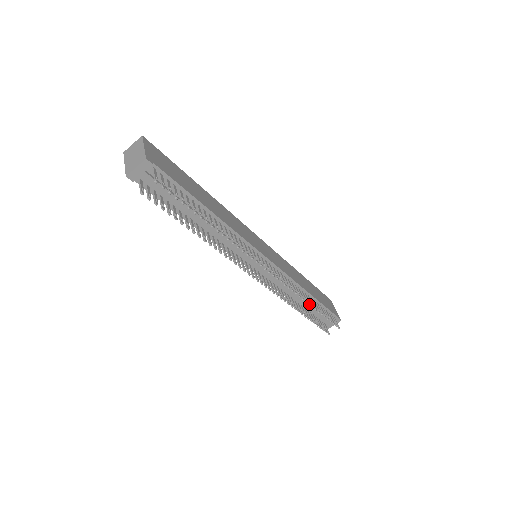
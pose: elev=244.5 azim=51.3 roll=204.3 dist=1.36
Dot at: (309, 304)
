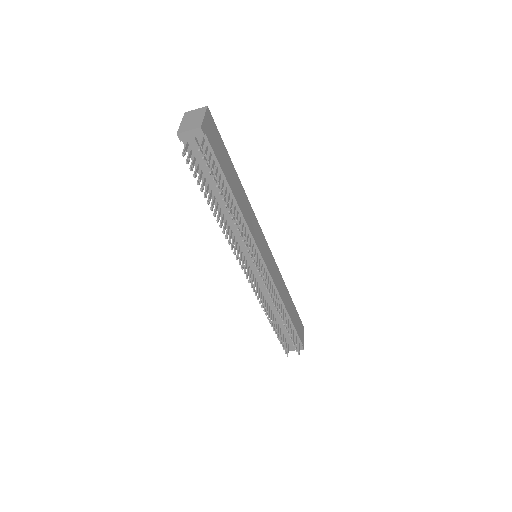
Dot at: (282, 320)
